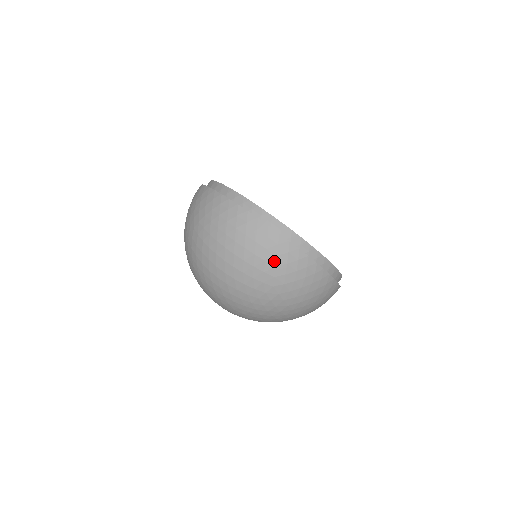
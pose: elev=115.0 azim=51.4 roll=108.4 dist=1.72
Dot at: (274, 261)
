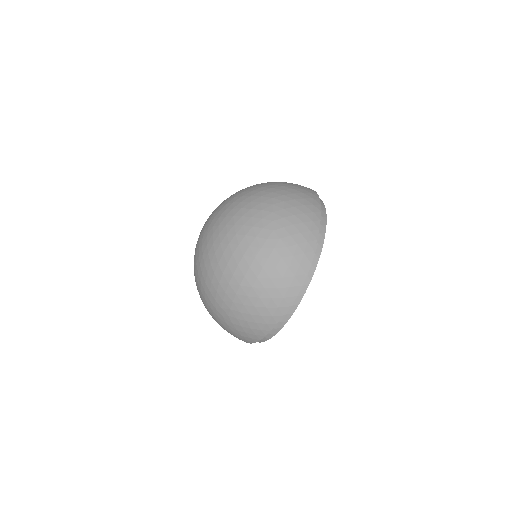
Dot at: (298, 222)
